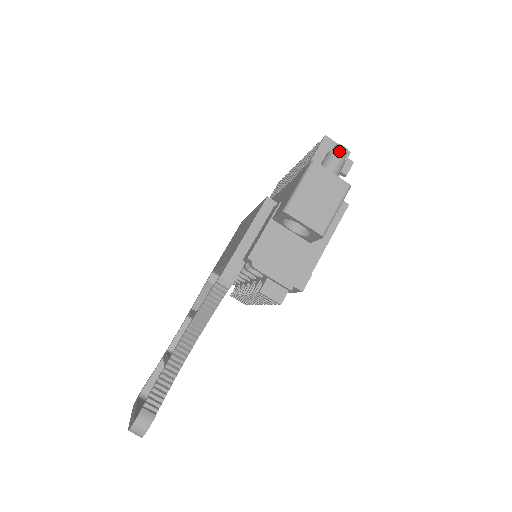
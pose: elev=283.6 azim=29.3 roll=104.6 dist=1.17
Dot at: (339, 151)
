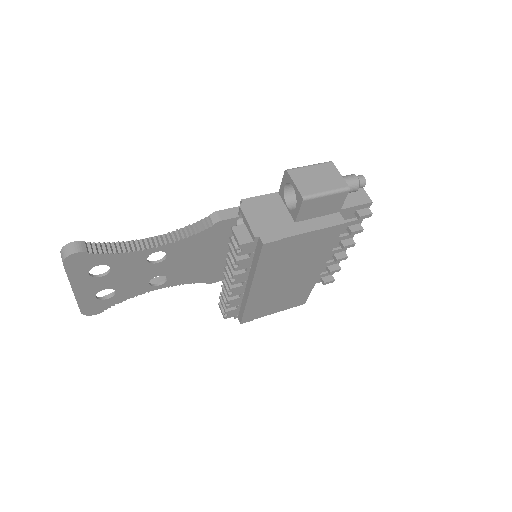
Dot at: (358, 176)
